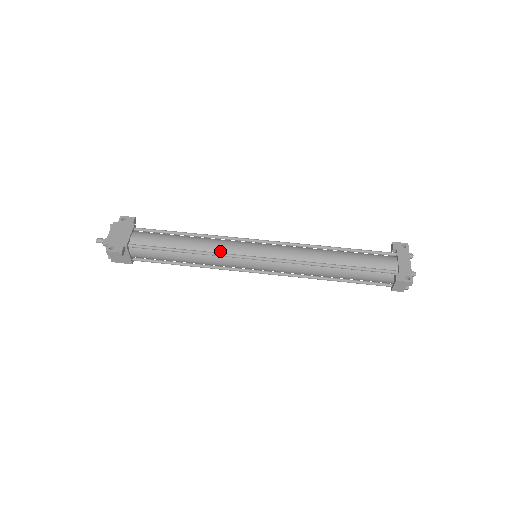
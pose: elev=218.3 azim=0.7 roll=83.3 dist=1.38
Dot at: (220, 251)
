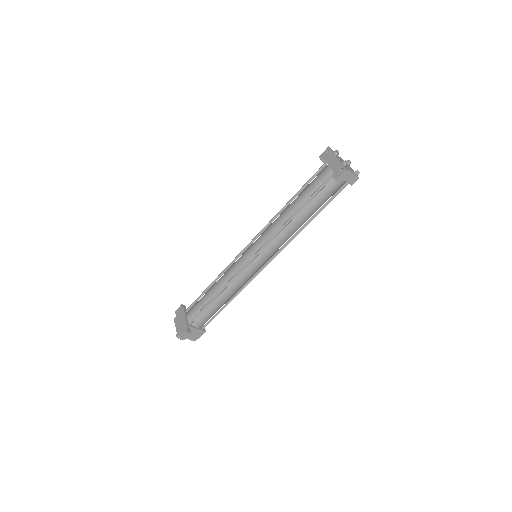
Dot at: (232, 276)
